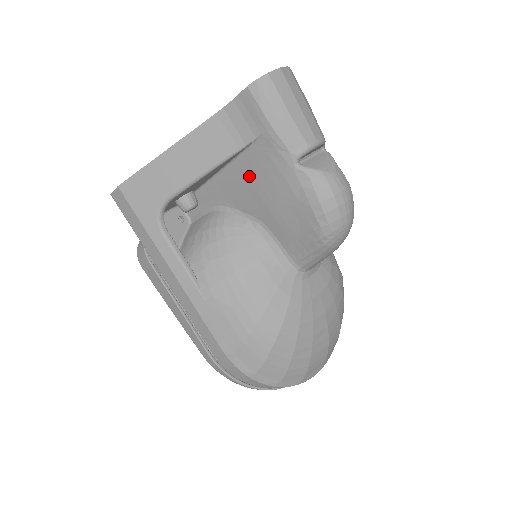
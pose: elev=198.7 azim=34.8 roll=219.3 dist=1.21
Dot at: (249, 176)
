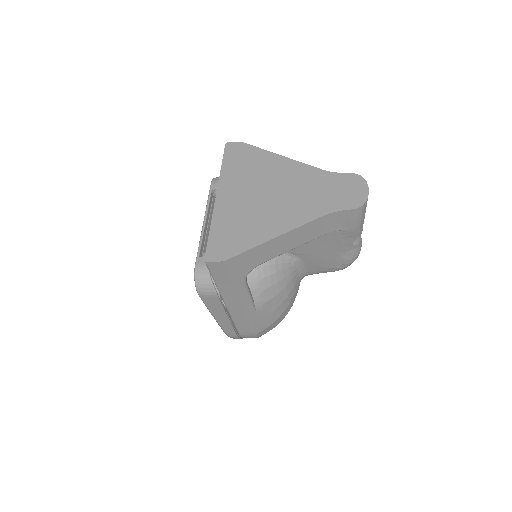
Dot at: (314, 242)
